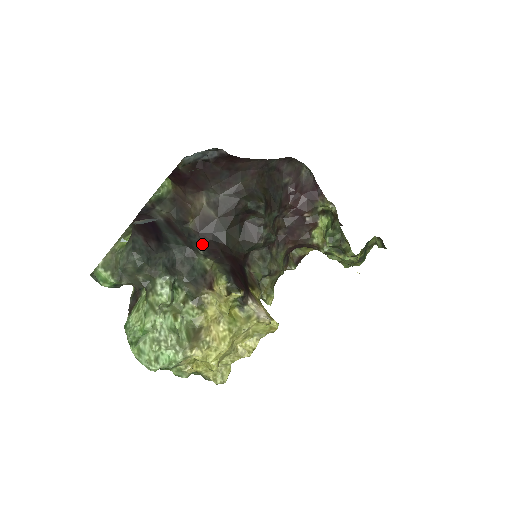
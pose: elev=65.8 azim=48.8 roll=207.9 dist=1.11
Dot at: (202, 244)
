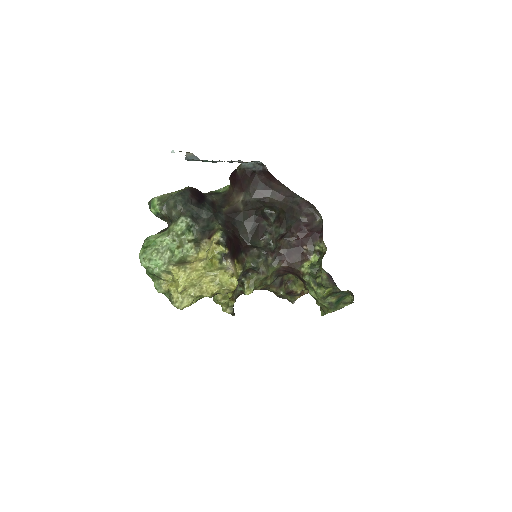
Dot at: (224, 220)
